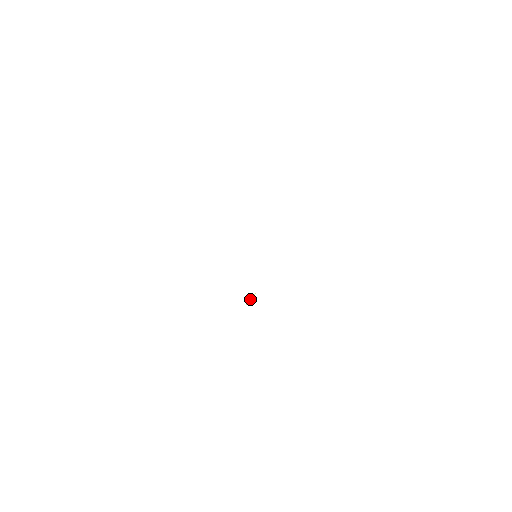
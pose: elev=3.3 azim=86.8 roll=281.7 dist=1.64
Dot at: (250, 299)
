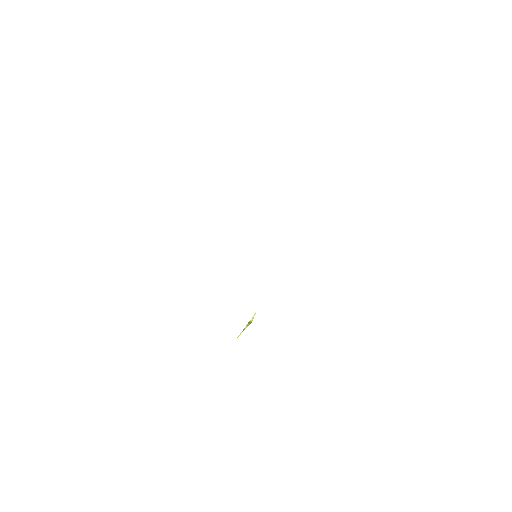
Dot at: occluded
